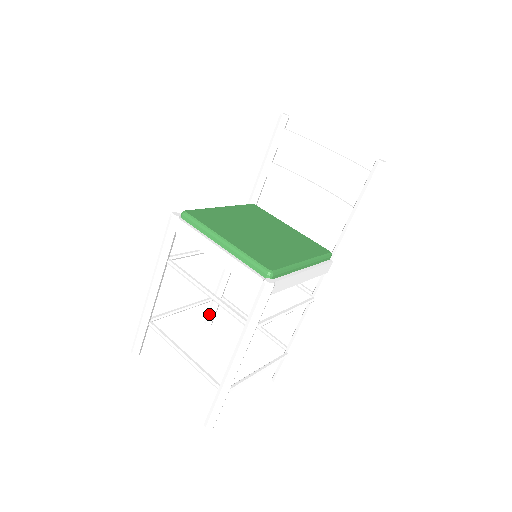
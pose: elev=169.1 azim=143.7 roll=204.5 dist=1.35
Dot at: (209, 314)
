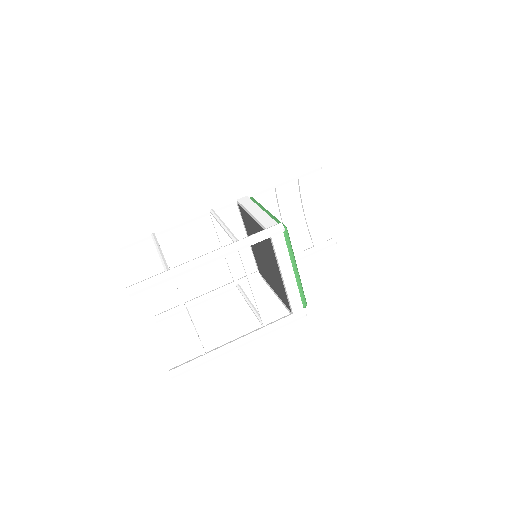
Dot at: (133, 243)
